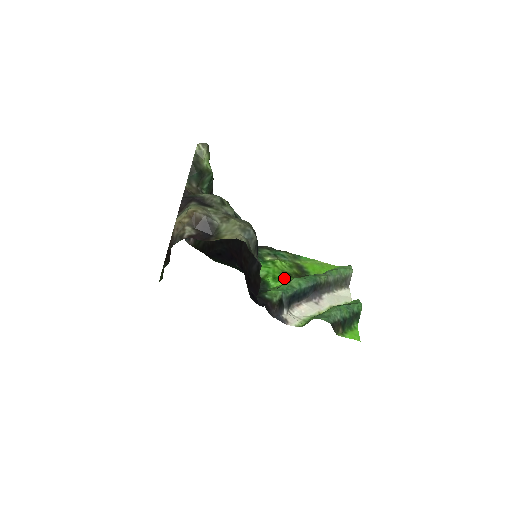
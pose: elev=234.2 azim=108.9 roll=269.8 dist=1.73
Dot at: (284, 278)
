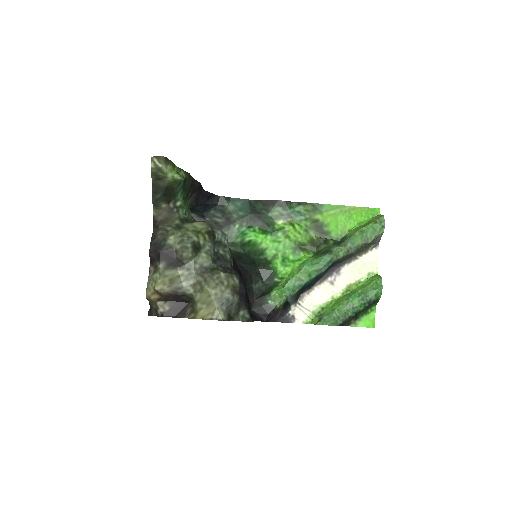
Dot at: (296, 256)
